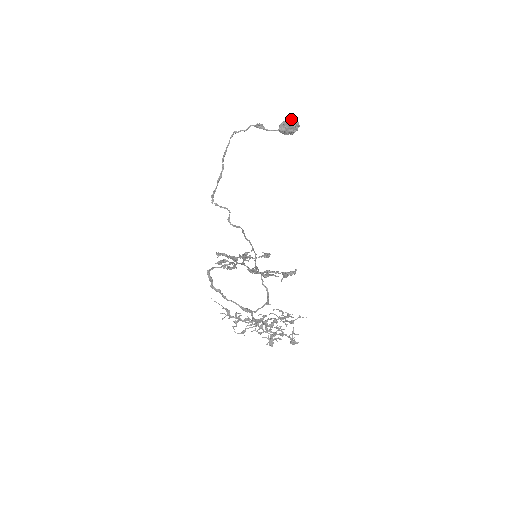
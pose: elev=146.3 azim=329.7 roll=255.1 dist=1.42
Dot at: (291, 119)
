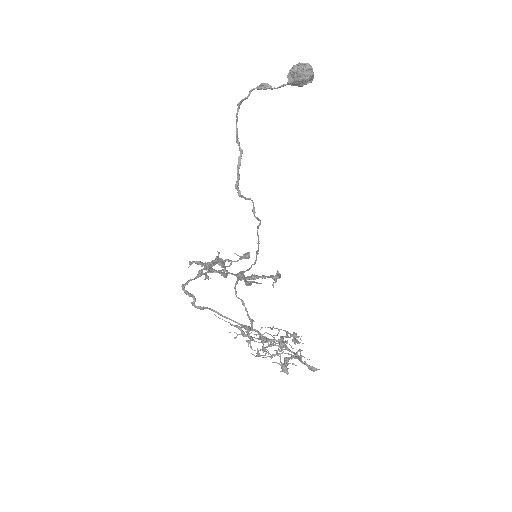
Dot at: (298, 63)
